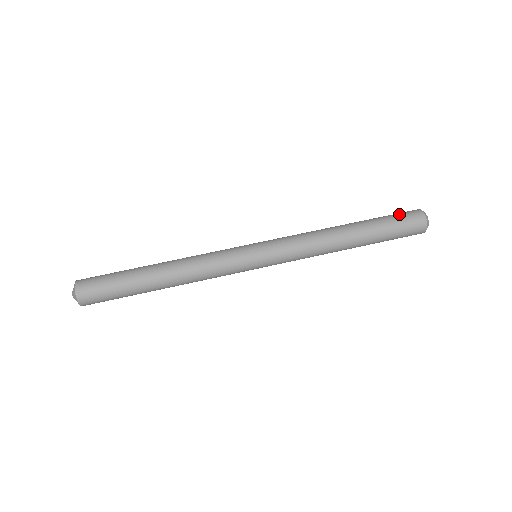
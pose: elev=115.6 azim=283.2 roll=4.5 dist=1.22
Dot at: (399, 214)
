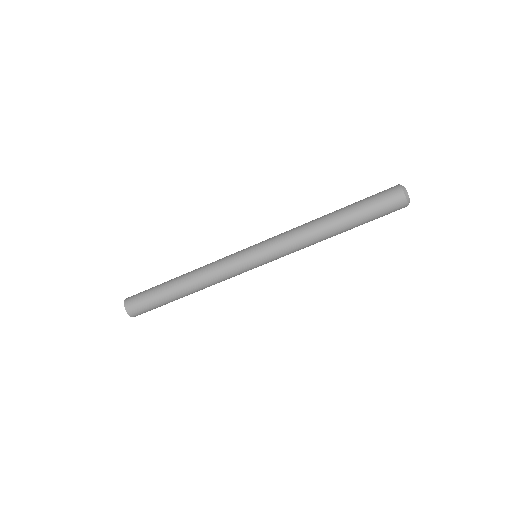
Dot at: (385, 211)
